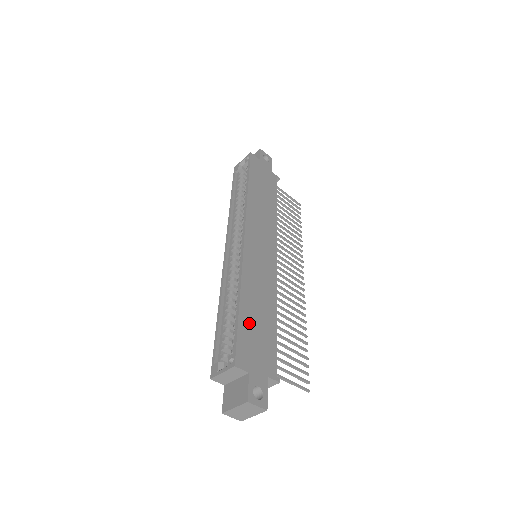
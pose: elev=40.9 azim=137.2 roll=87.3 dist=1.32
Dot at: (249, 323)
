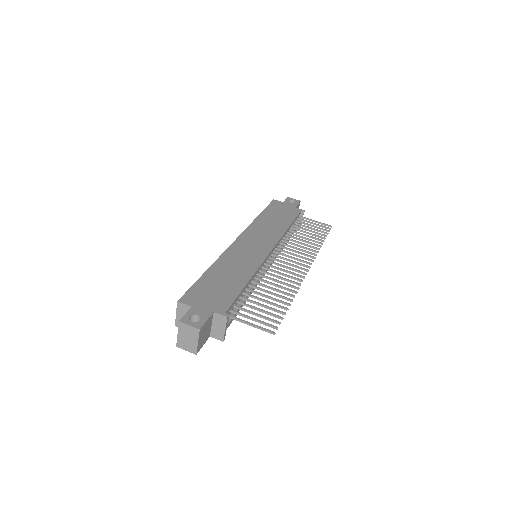
Dot at: (210, 282)
